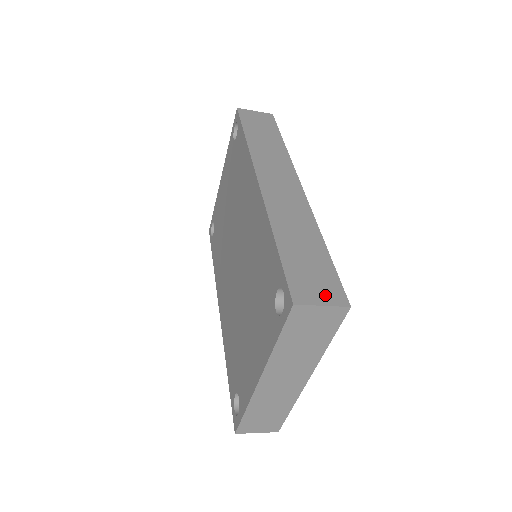
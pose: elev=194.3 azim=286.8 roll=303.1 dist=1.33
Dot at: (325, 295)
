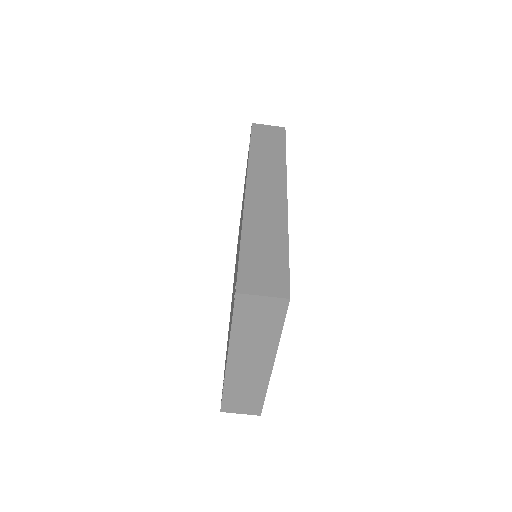
Dot at: (269, 287)
